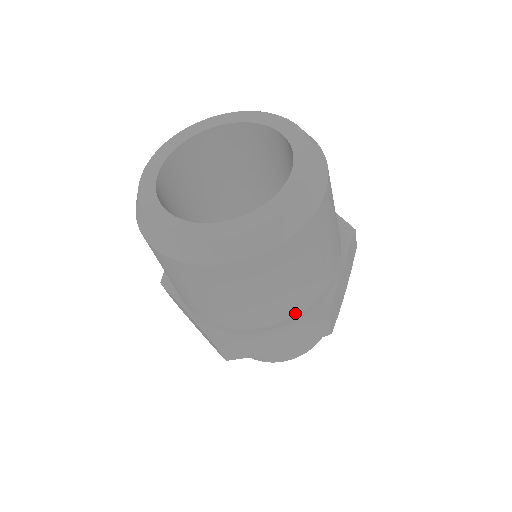
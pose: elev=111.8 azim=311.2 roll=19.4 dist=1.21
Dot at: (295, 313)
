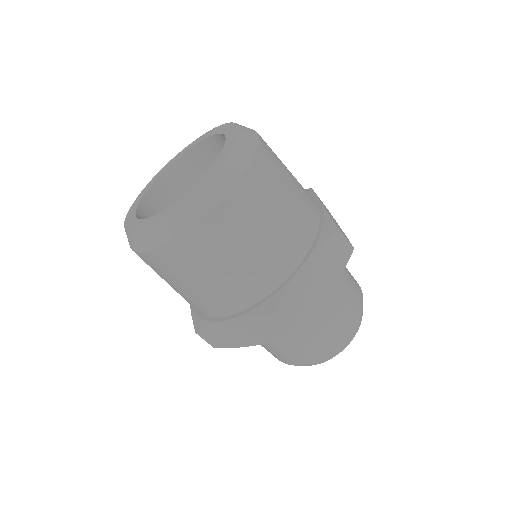
Dot at: (245, 306)
